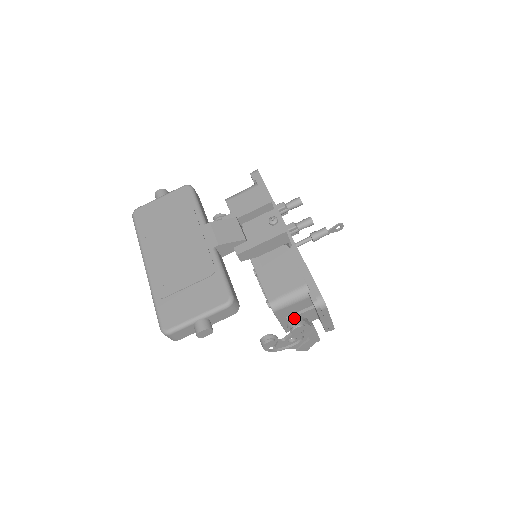
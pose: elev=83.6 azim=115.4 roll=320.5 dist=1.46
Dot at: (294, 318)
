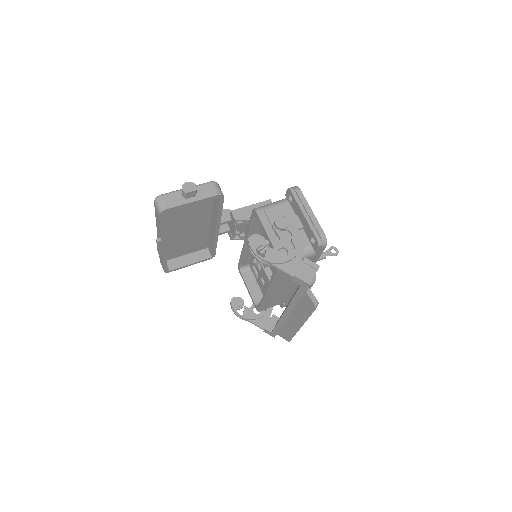
Dot at: occluded
